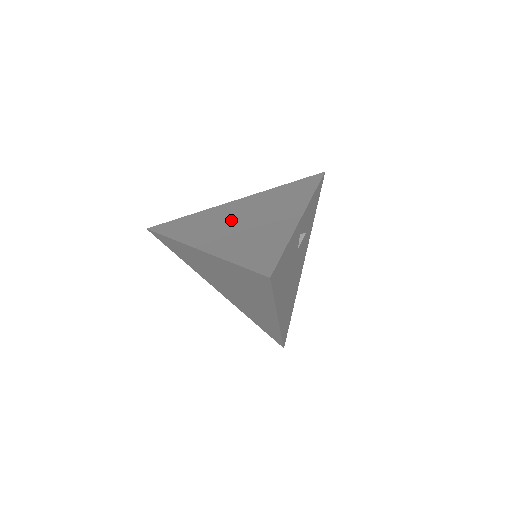
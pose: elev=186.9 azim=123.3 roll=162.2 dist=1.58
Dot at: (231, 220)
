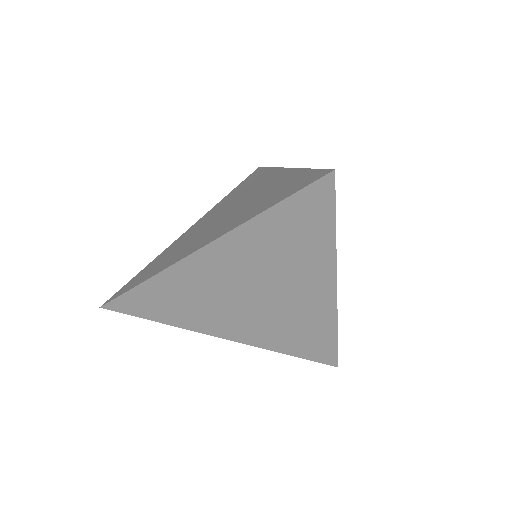
Dot at: (208, 225)
